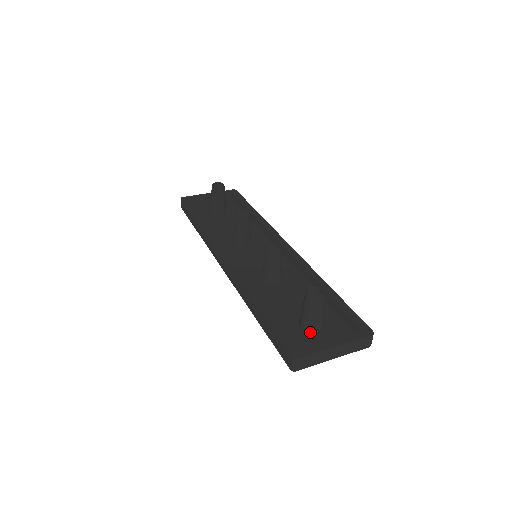
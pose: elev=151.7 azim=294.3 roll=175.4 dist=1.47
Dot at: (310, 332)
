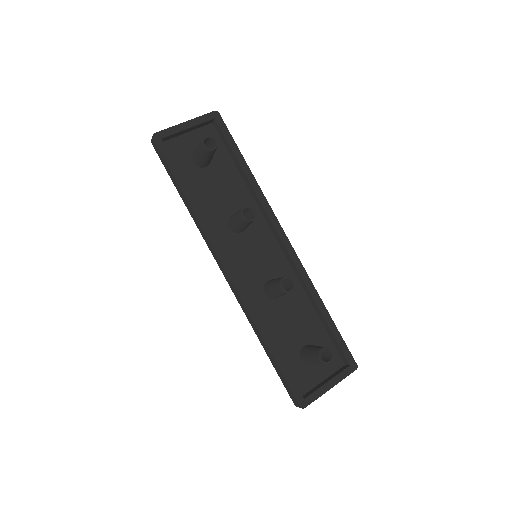
Dot at: (309, 365)
